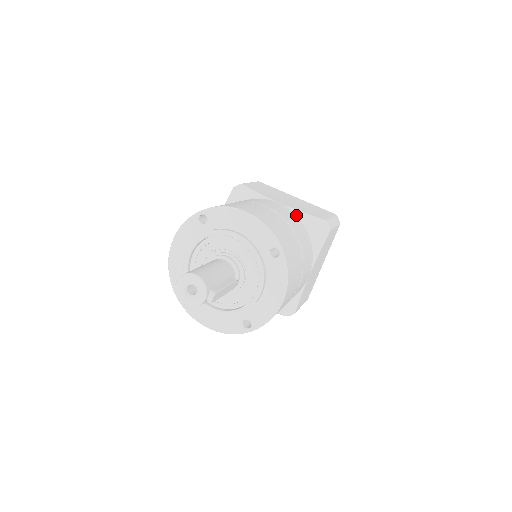
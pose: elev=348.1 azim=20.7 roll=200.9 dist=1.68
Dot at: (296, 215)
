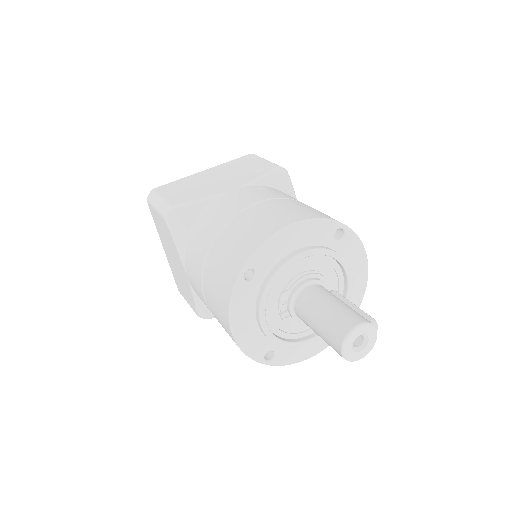
Dot at: (258, 185)
